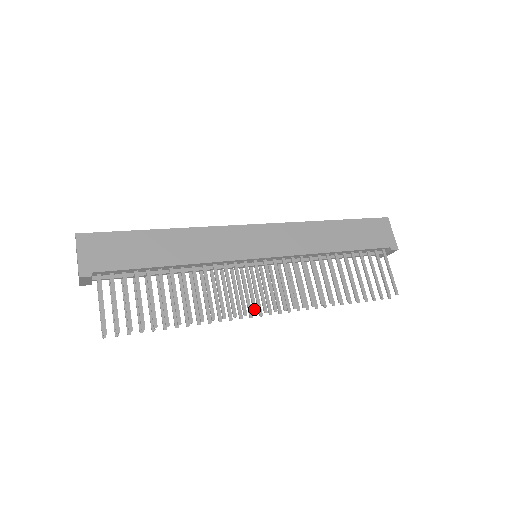
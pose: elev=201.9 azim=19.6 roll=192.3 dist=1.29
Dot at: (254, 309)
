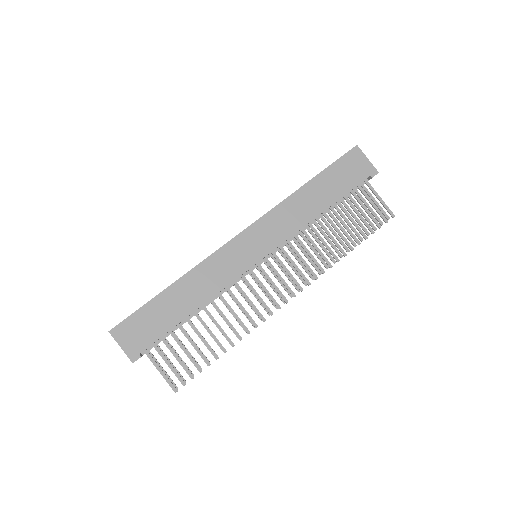
Dot at: (276, 306)
